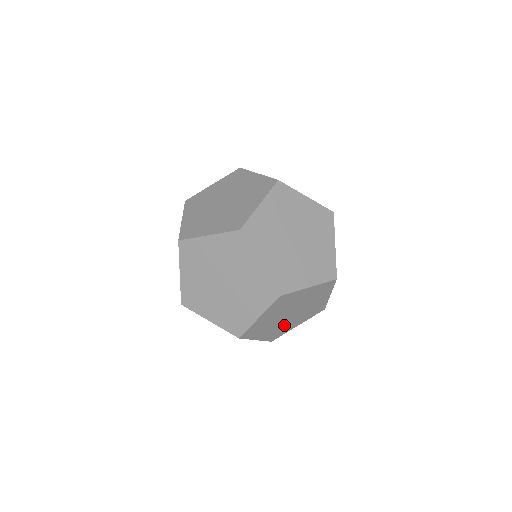
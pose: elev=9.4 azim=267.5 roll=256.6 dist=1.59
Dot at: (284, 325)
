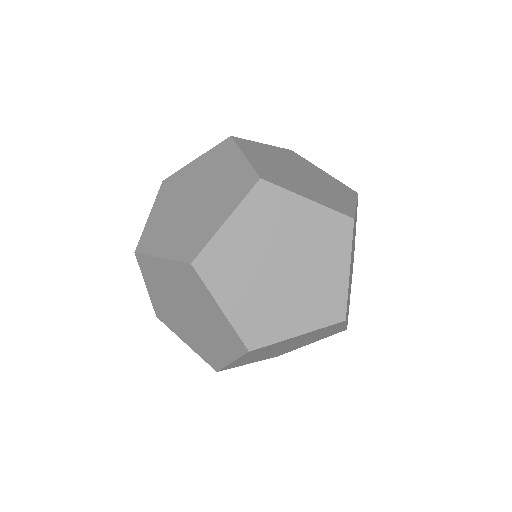
Dot at: (349, 288)
